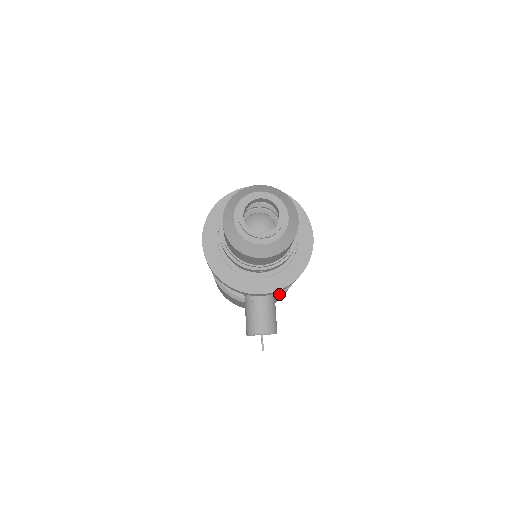
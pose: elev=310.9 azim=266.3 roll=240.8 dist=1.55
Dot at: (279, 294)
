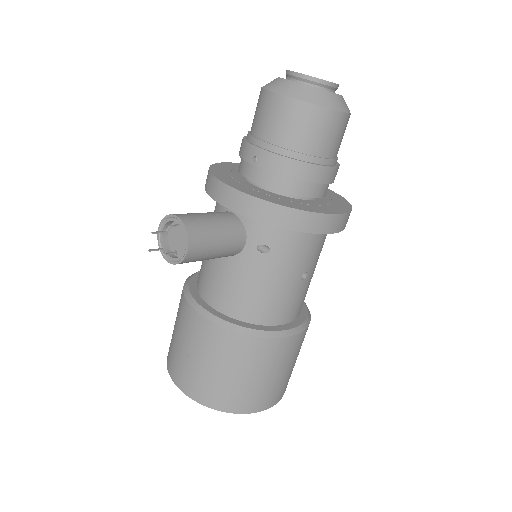
Dot at: (231, 325)
